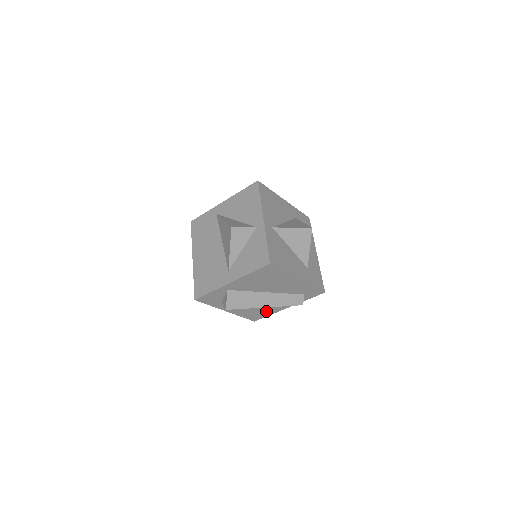
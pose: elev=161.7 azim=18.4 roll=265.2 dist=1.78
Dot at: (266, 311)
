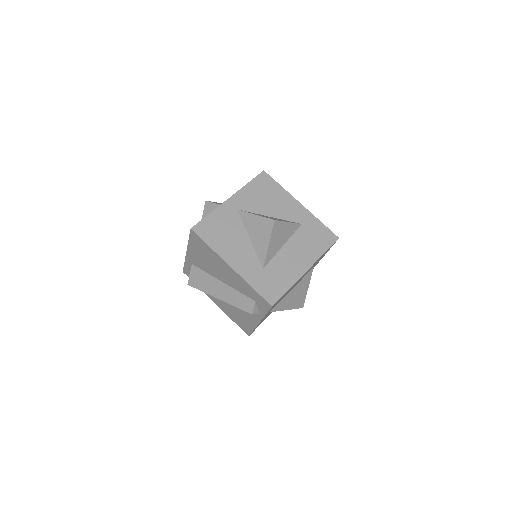
Dot at: (246, 320)
